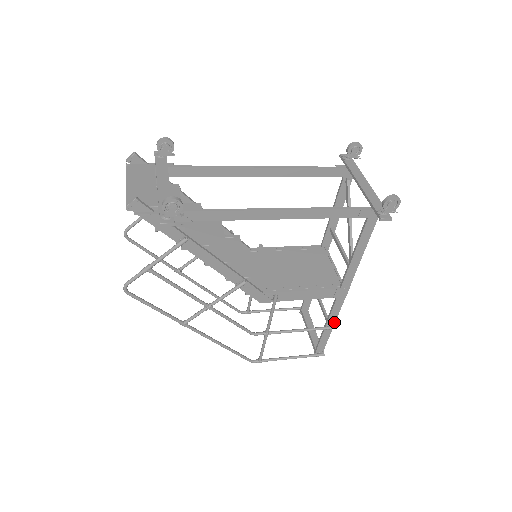
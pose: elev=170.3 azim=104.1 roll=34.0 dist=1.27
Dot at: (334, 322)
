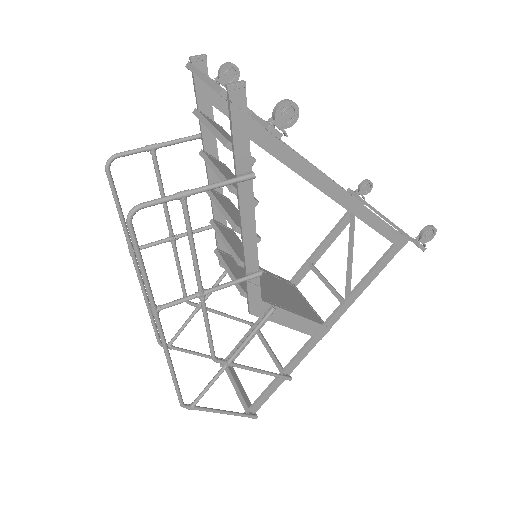
Dot at: (290, 372)
